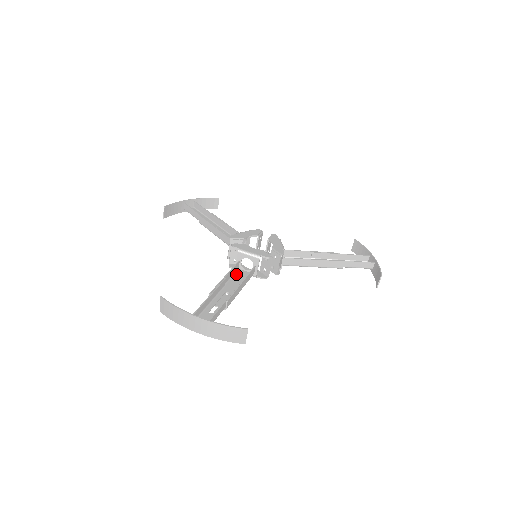
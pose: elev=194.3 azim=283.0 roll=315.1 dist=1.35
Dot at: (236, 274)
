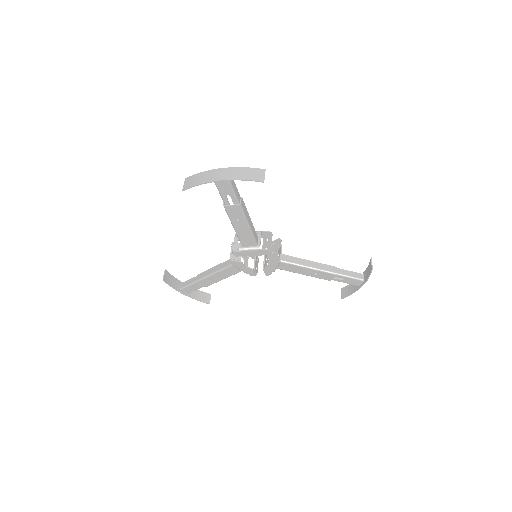
Dot at: (242, 240)
